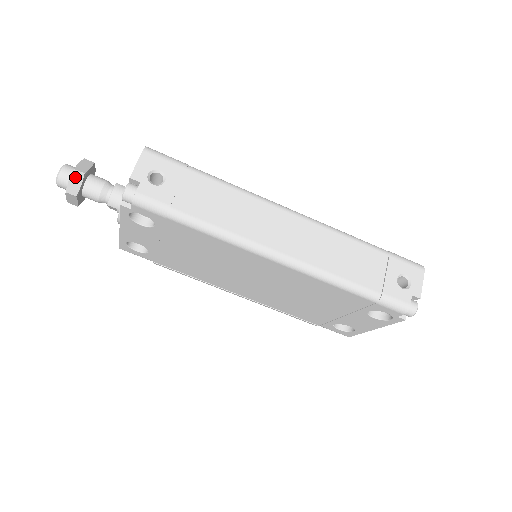
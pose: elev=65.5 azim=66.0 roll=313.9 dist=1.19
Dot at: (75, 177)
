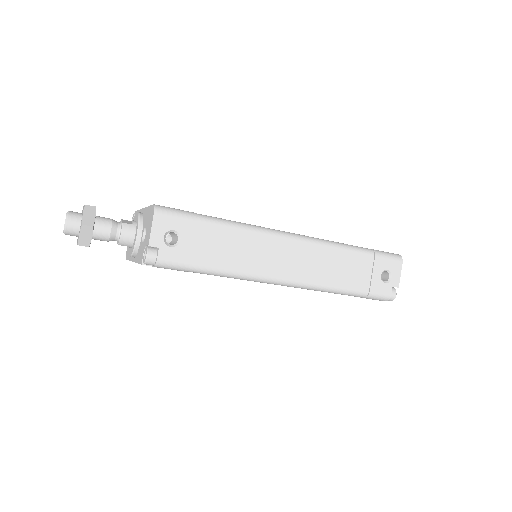
Dot at: (84, 231)
